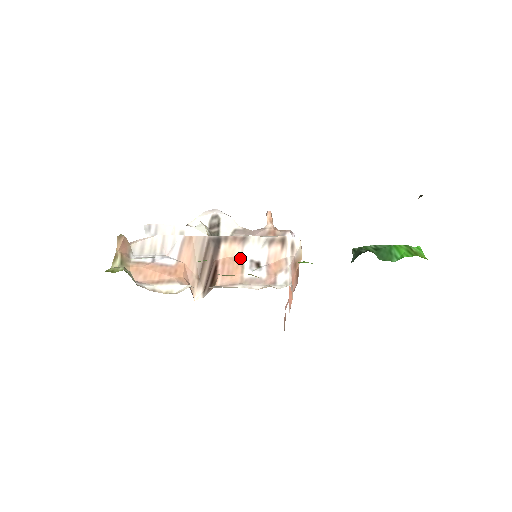
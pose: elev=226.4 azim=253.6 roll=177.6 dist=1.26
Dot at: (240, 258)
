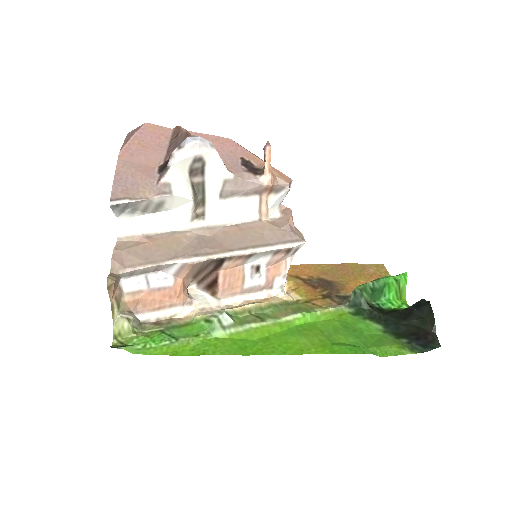
Dot at: (241, 267)
